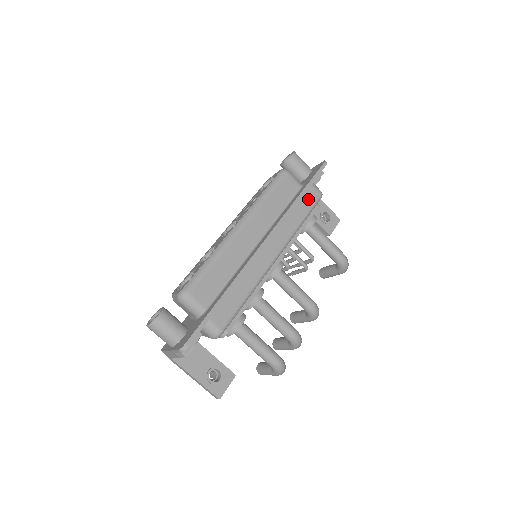
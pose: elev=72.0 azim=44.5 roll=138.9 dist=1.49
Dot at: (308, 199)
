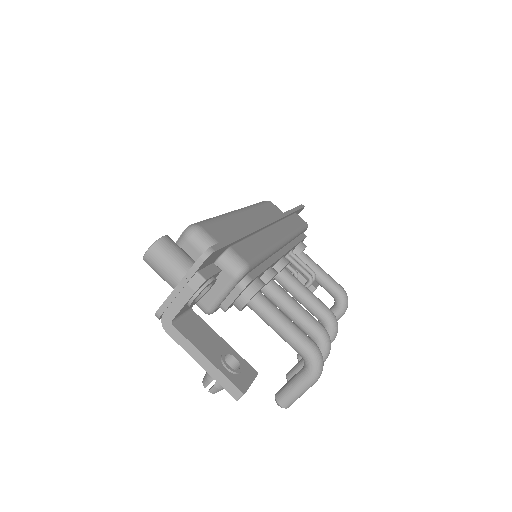
Dot at: (297, 220)
